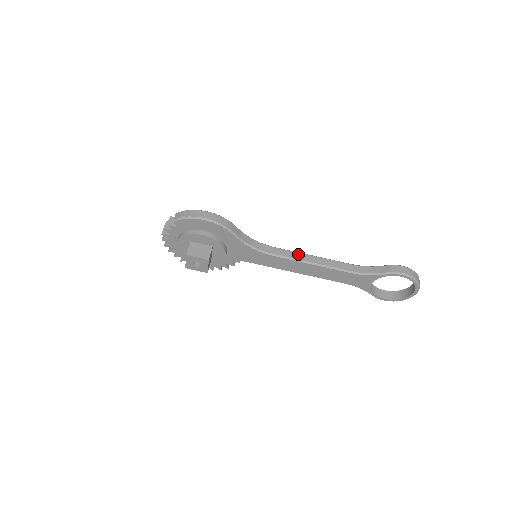
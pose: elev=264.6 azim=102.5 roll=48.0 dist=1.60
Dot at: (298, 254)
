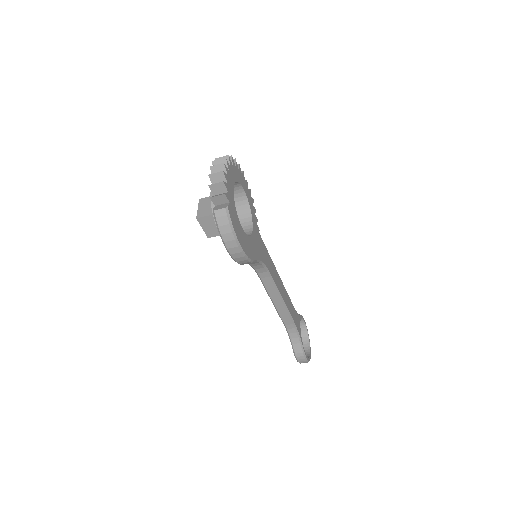
Dot at: (275, 293)
